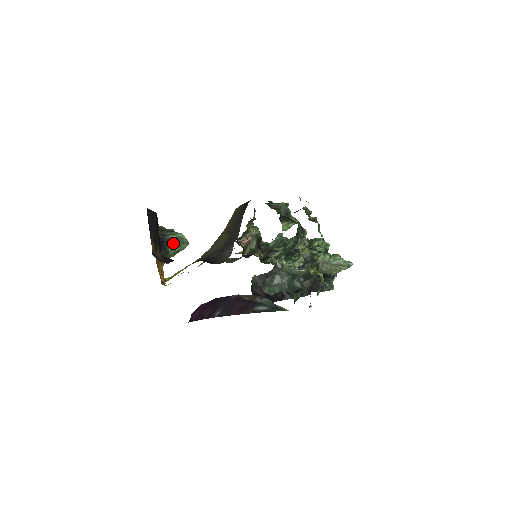
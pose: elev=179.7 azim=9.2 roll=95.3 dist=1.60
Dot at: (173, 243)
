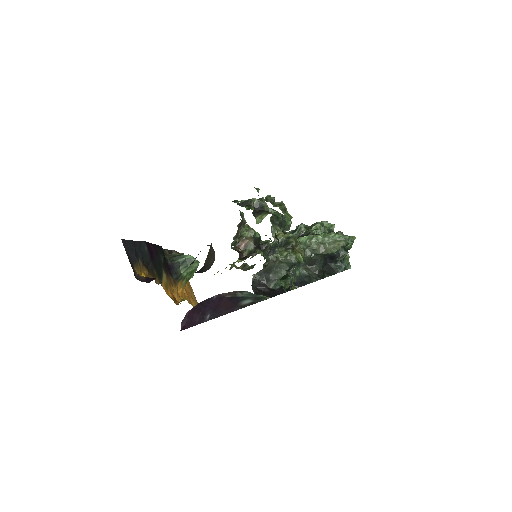
Dot at: (183, 265)
